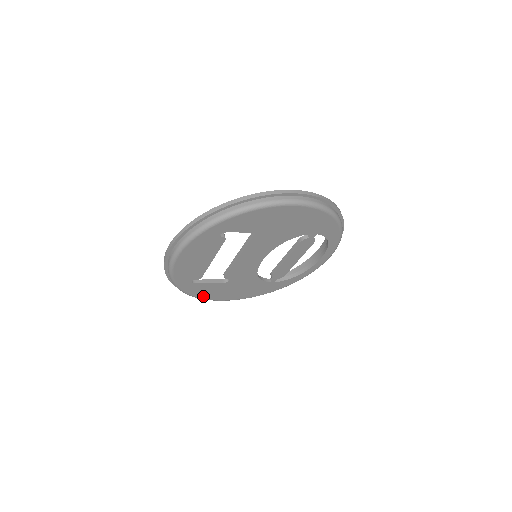
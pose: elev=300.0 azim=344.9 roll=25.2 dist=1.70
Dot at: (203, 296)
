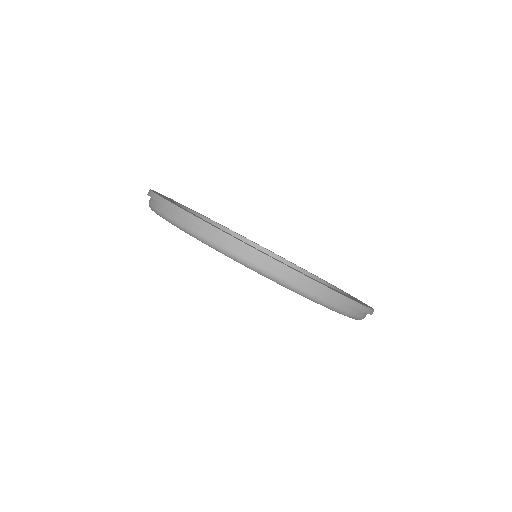
Dot at: occluded
